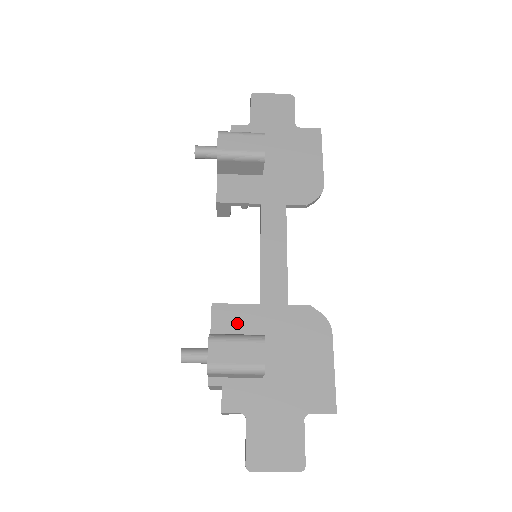
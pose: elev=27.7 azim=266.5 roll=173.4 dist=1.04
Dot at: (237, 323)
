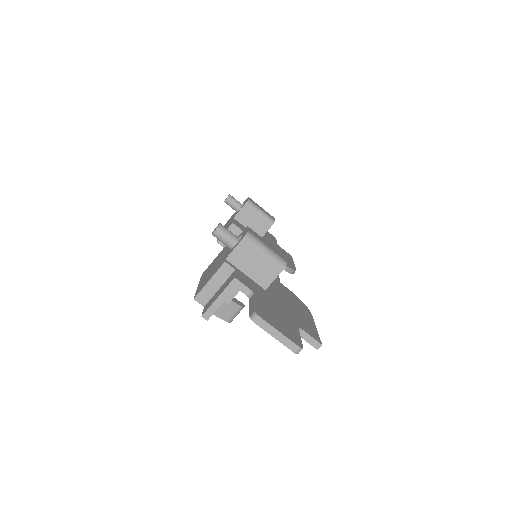
Dot at: occluded
